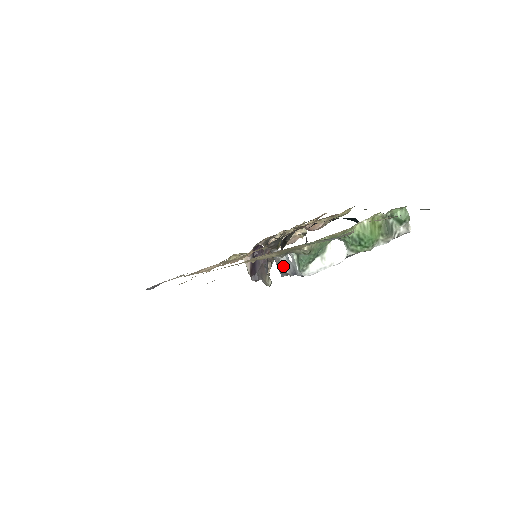
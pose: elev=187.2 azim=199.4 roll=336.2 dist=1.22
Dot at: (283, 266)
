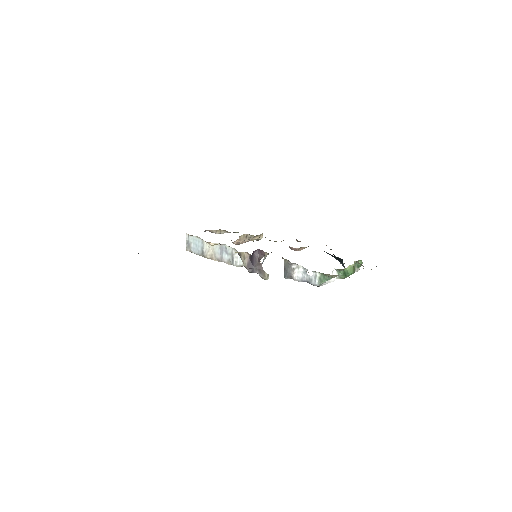
Dot at: (294, 274)
